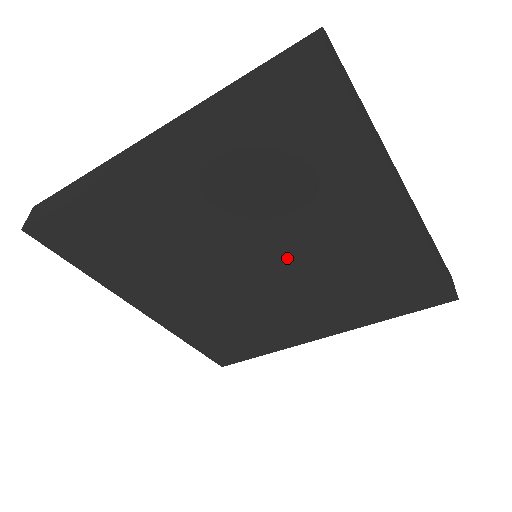
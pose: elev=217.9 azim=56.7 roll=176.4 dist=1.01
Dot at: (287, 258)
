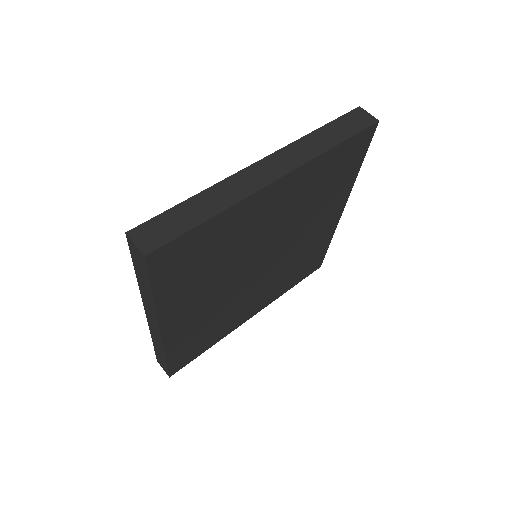
Dot at: (269, 246)
